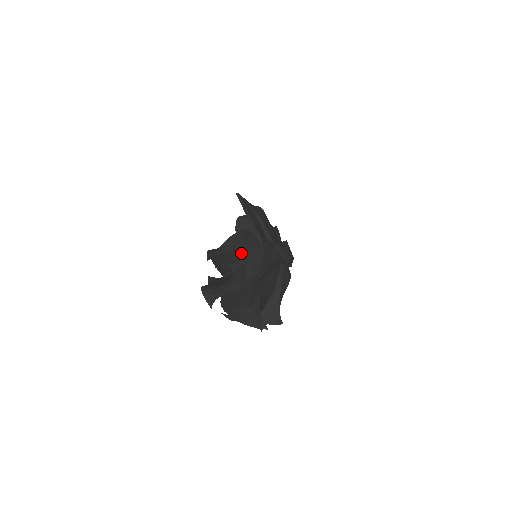
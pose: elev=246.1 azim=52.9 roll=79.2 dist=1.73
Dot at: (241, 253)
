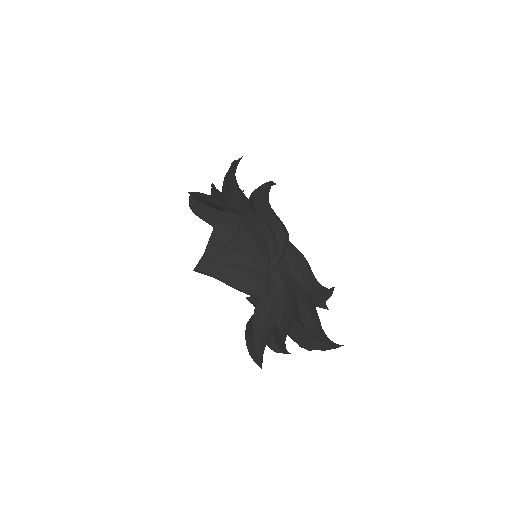
Dot at: (269, 333)
